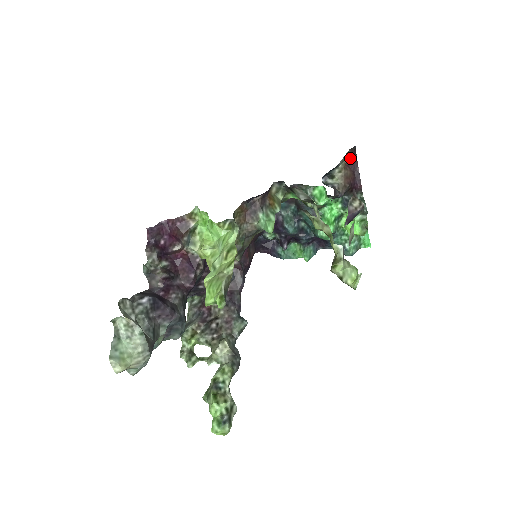
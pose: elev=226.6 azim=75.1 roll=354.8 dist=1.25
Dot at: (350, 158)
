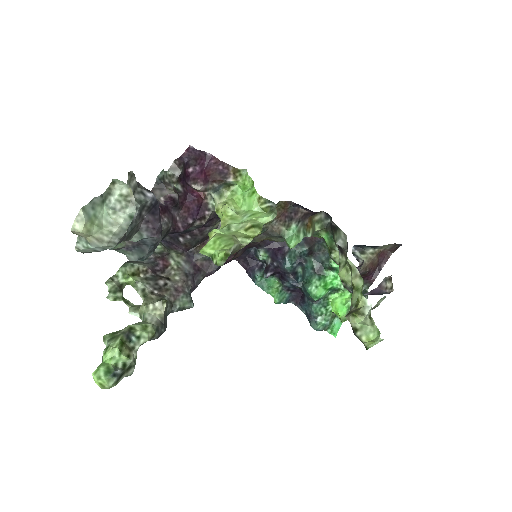
Dot at: (386, 251)
